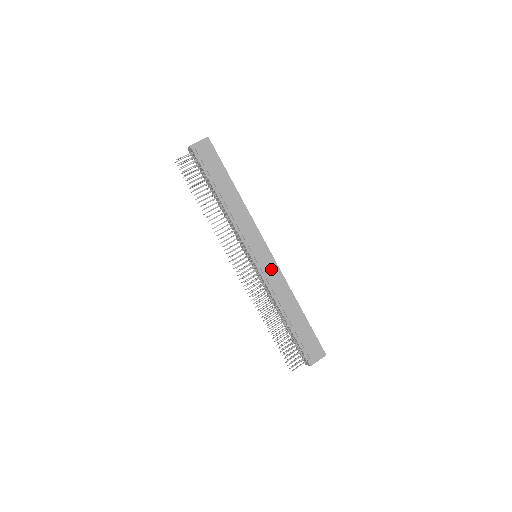
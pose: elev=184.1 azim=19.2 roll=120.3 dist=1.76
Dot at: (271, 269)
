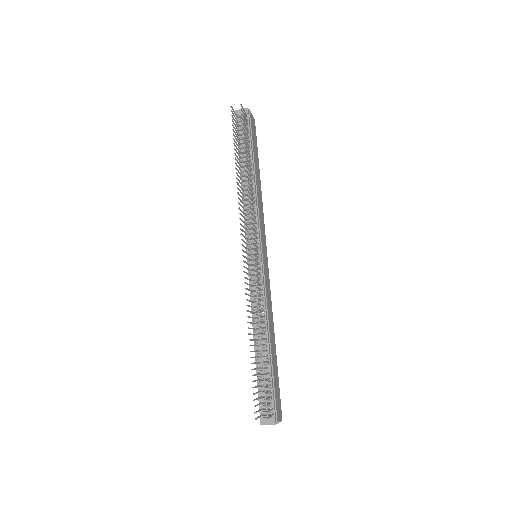
Dot at: (267, 279)
